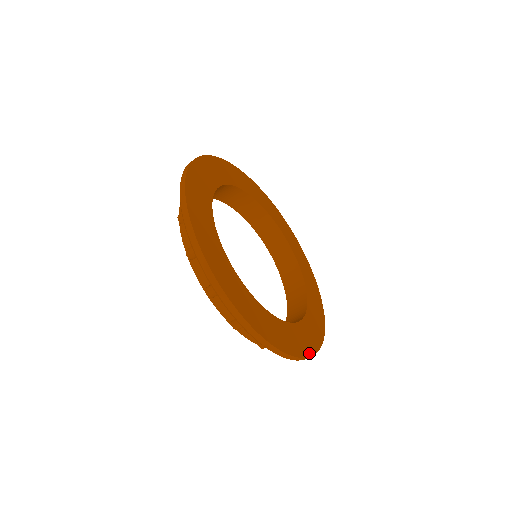
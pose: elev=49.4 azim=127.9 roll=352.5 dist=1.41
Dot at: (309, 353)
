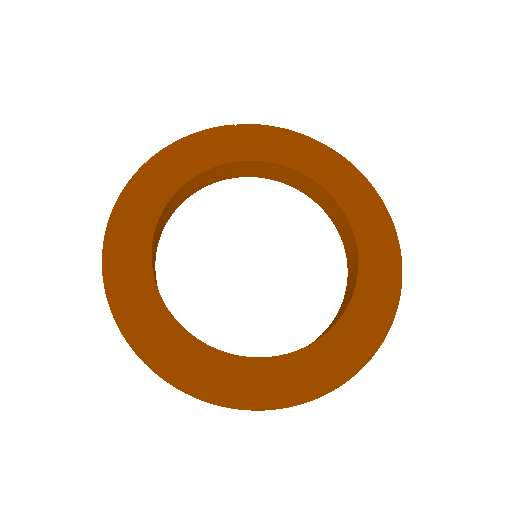
Dot at: (381, 335)
